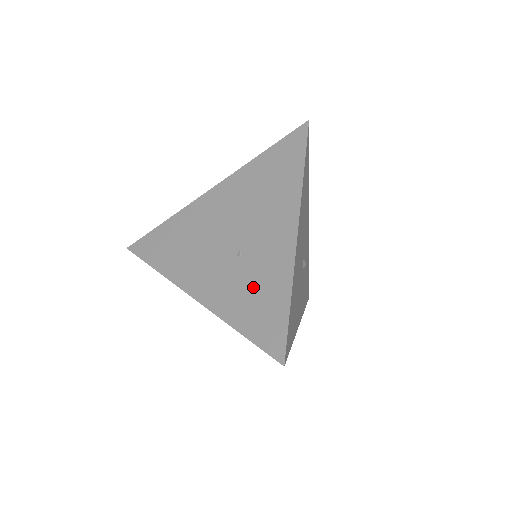
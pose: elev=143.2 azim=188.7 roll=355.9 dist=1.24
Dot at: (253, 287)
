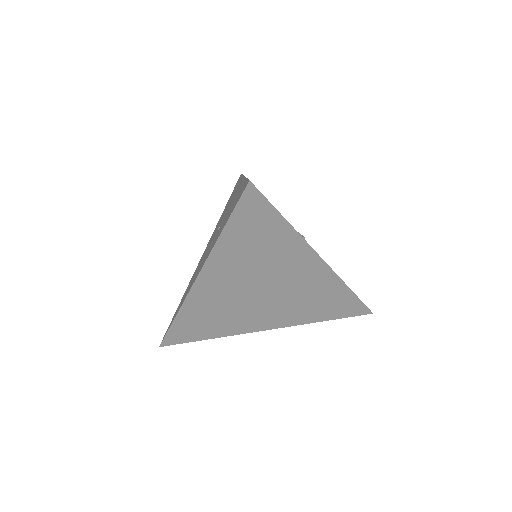
Dot at: (227, 215)
